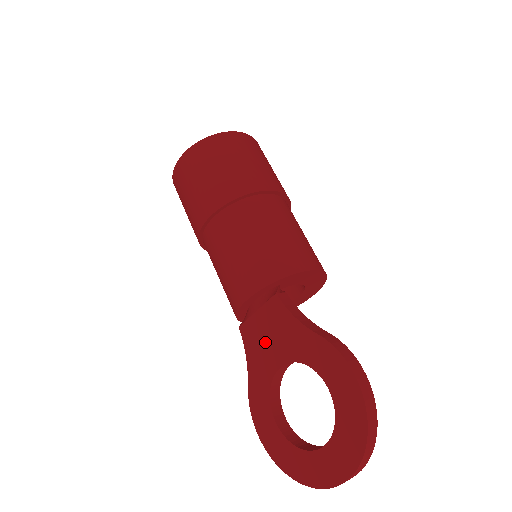
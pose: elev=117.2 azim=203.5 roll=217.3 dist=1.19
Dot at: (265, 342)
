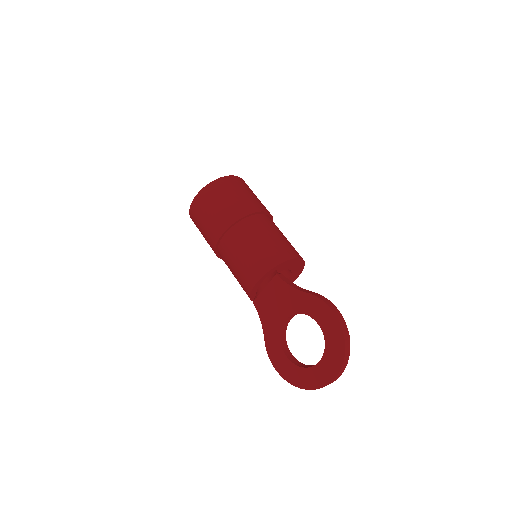
Dot at: (273, 307)
